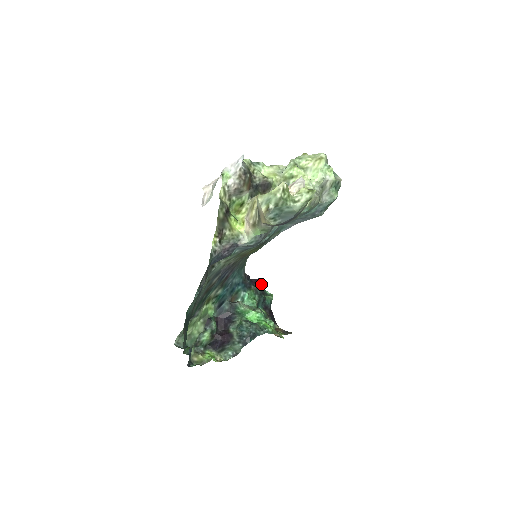
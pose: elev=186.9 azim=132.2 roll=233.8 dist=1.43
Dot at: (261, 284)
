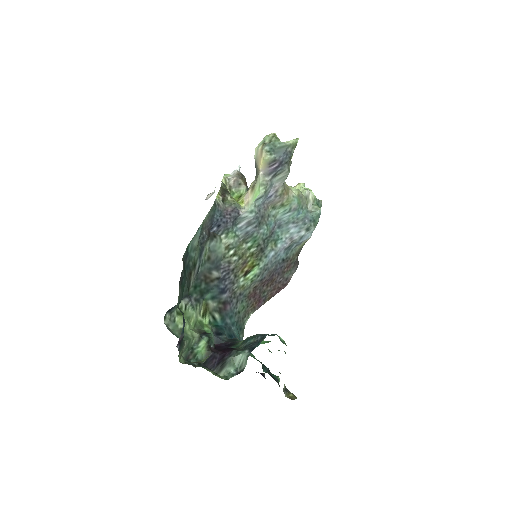
Dot at: (263, 375)
